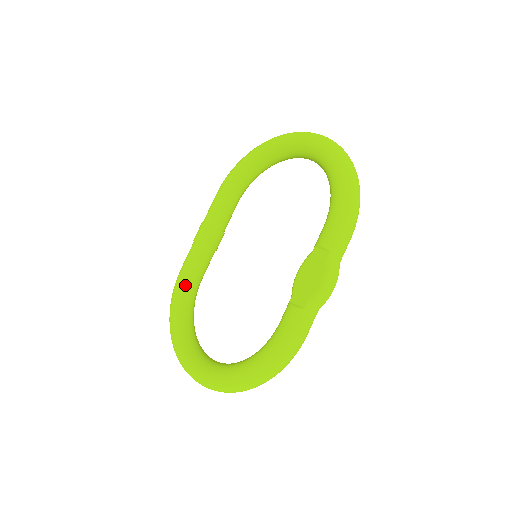
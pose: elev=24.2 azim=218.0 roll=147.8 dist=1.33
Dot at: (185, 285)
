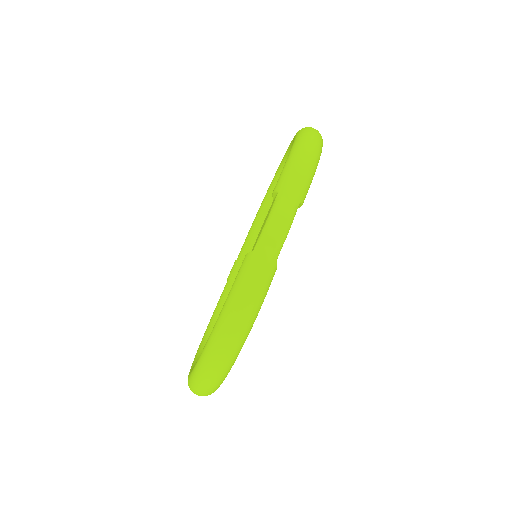
Dot at: (214, 318)
